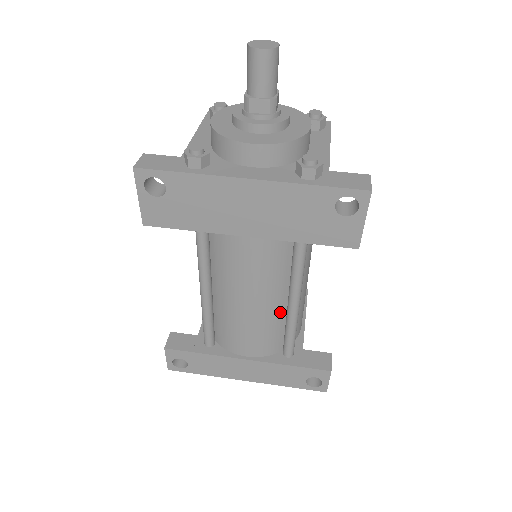
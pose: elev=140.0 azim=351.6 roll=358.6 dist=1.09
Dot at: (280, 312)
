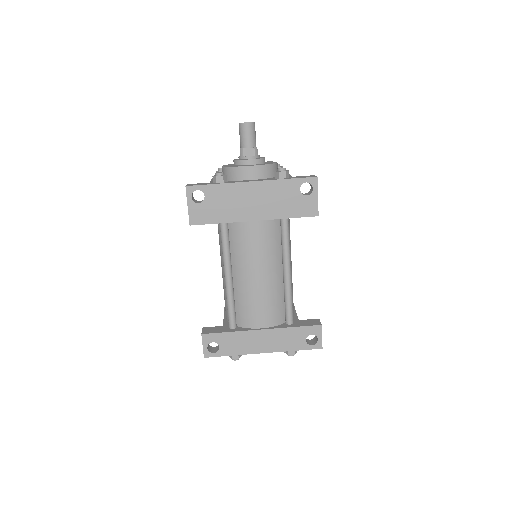
Dot at: (279, 284)
